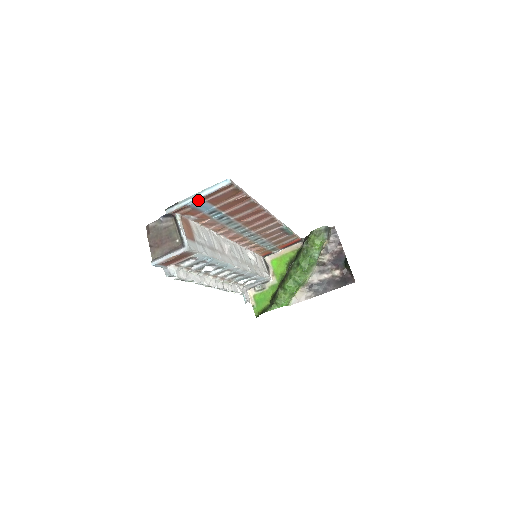
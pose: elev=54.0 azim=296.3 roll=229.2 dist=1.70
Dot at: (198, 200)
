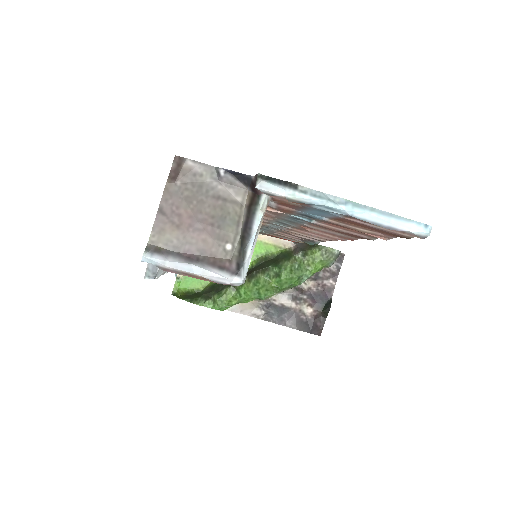
Dot at: (338, 212)
